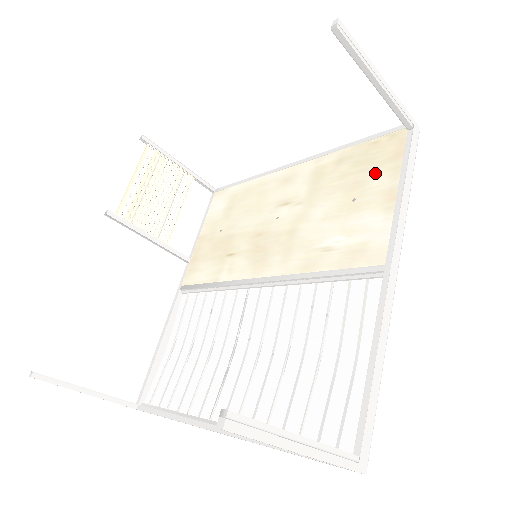
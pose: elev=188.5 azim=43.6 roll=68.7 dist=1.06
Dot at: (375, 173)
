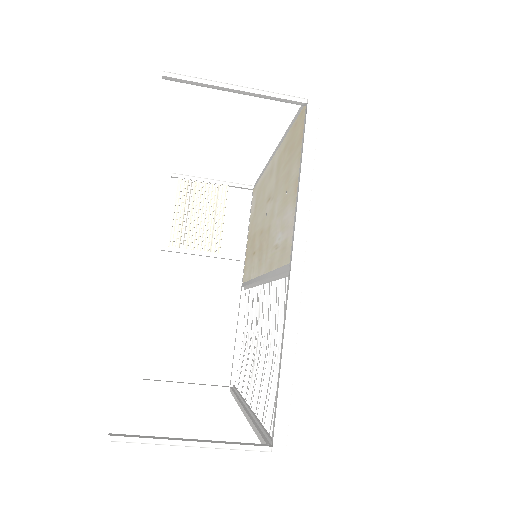
Dot at: (293, 161)
